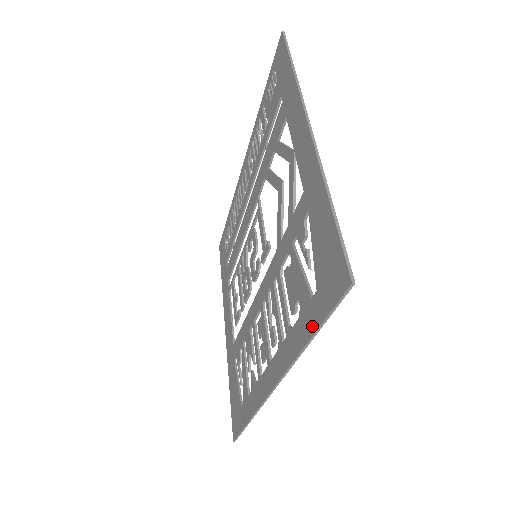
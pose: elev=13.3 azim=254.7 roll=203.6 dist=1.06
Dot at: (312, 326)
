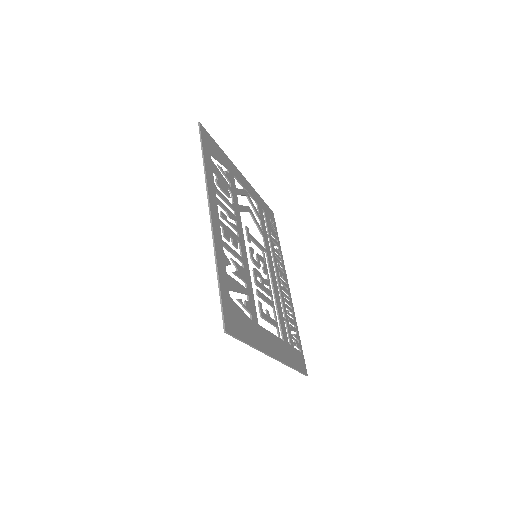
Dot at: (204, 156)
